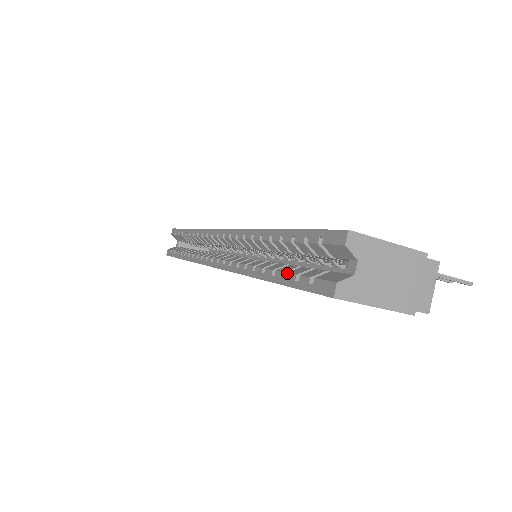
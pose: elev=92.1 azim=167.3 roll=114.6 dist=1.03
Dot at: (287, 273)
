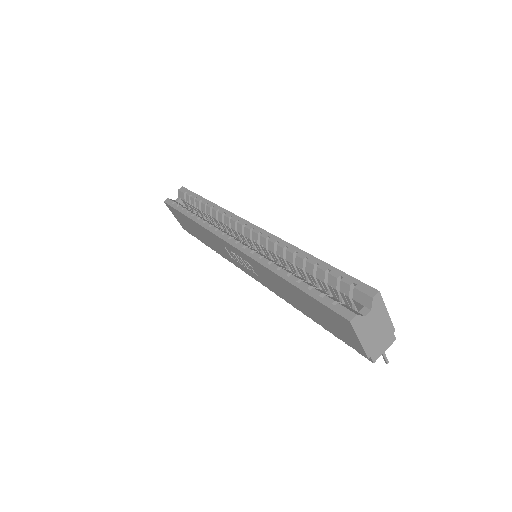
Dot at: (313, 288)
